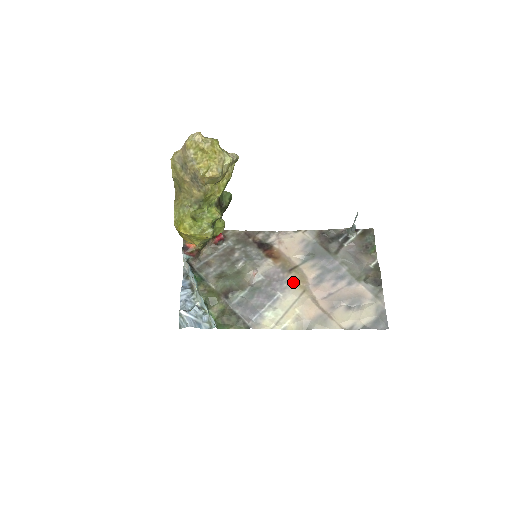
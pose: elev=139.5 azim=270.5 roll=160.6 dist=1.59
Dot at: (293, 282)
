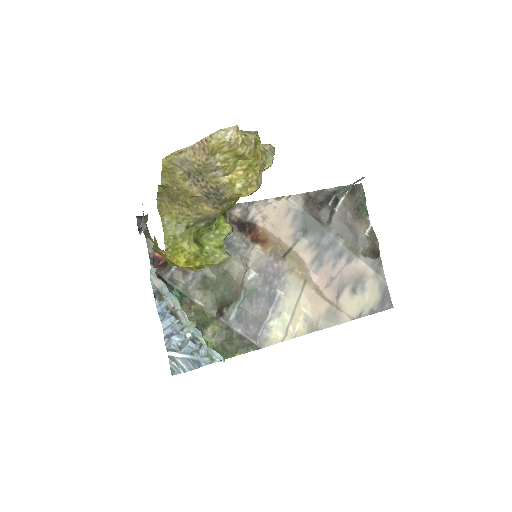
Dot at: (291, 272)
